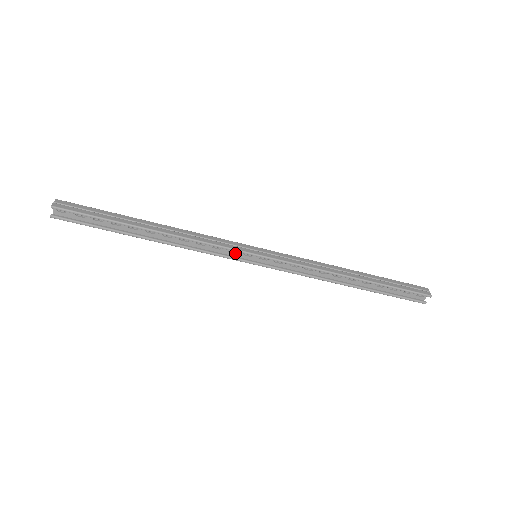
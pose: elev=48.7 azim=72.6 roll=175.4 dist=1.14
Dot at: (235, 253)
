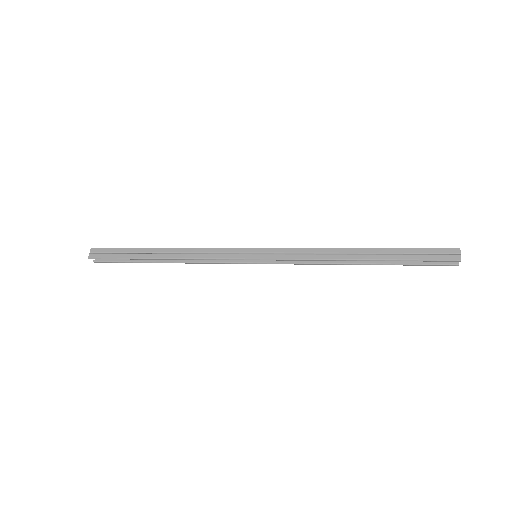
Dot at: occluded
